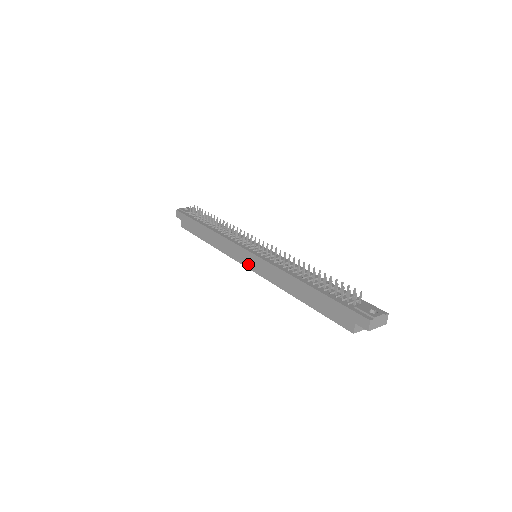
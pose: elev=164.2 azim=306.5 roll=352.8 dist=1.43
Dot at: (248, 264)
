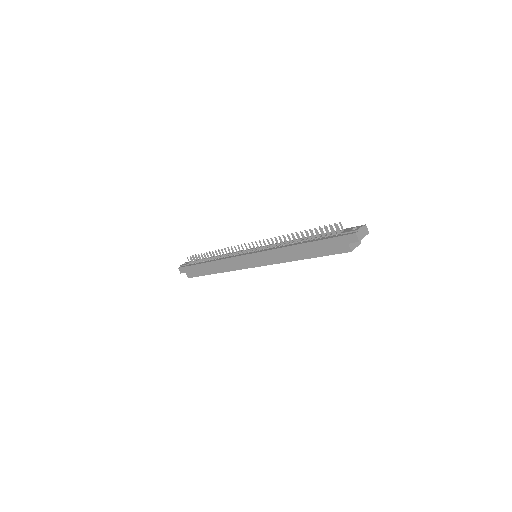
Dot at: (254, 264)
